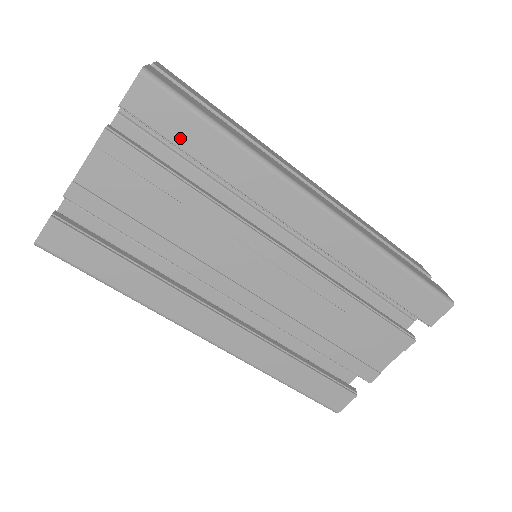
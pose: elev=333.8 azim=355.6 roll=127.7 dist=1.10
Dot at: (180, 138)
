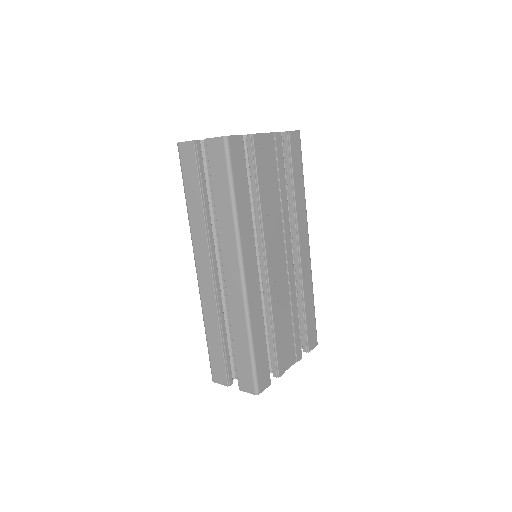
Dot at: (295, 165)
